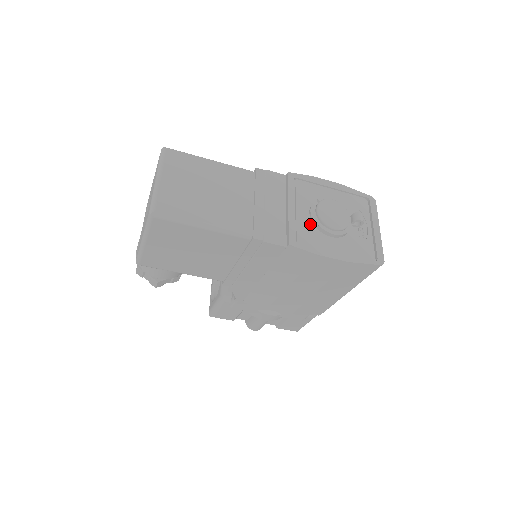
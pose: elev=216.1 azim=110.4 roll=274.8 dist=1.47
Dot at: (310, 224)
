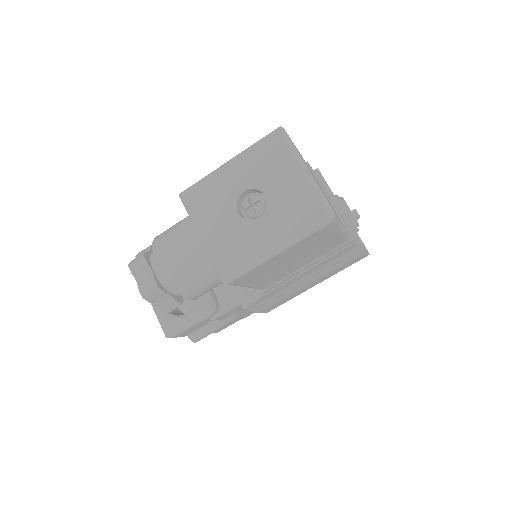
Dot at: occluded
